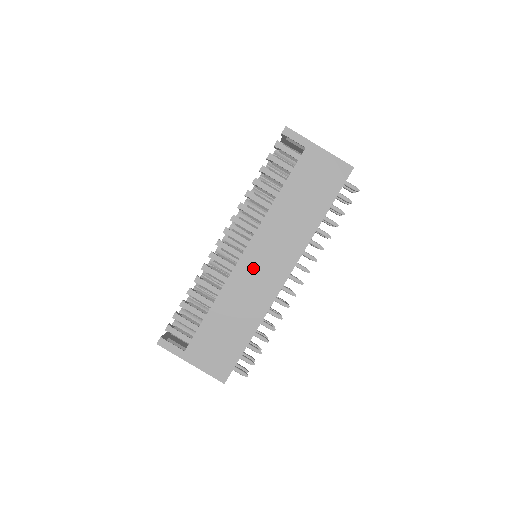
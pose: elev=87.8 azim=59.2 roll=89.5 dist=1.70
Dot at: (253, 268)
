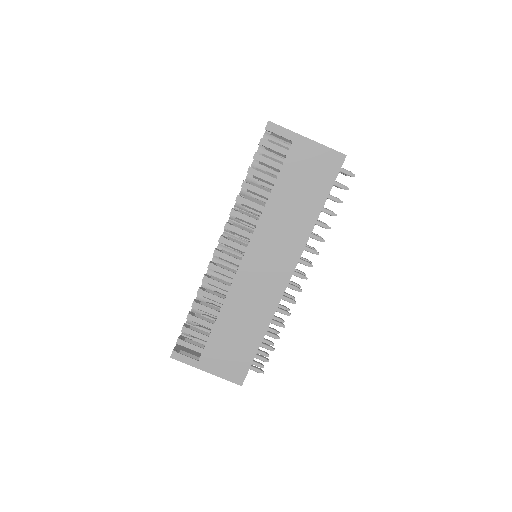
Dot at: (254, 273)
